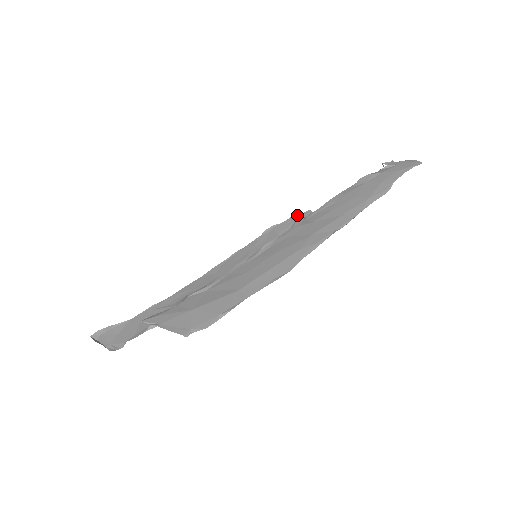
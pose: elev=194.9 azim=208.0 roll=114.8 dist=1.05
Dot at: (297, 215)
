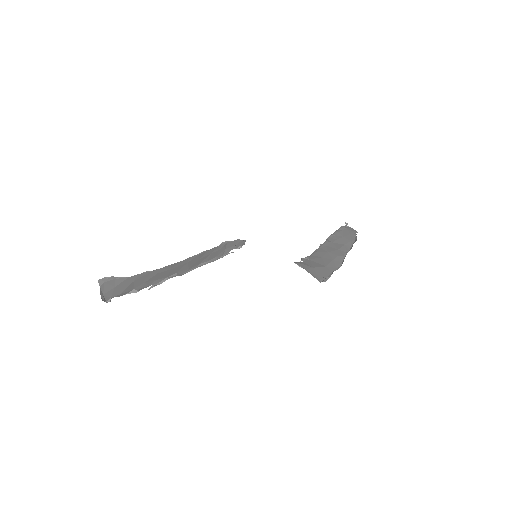
Dot at: (240, 240)
